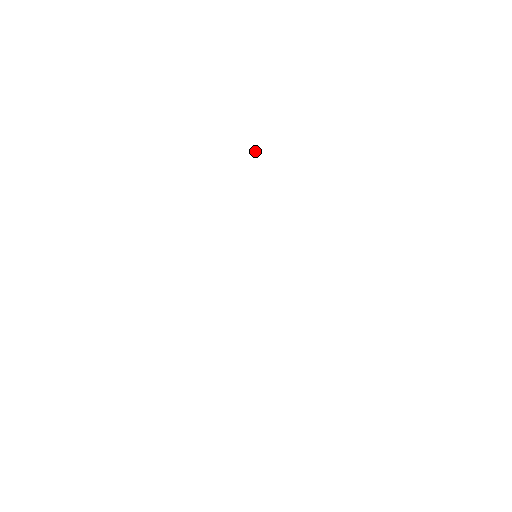
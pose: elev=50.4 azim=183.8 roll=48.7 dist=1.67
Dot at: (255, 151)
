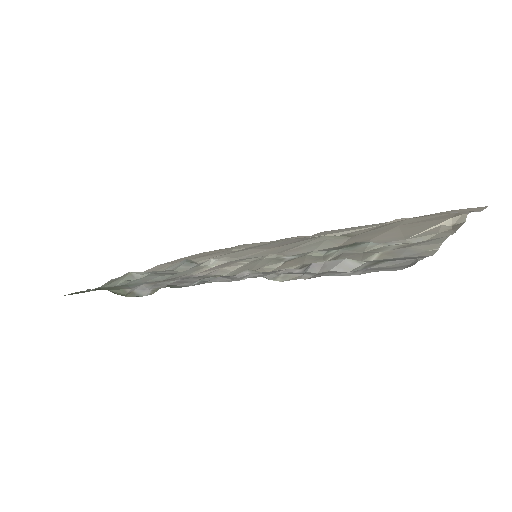
Dot at: (453, 225)
